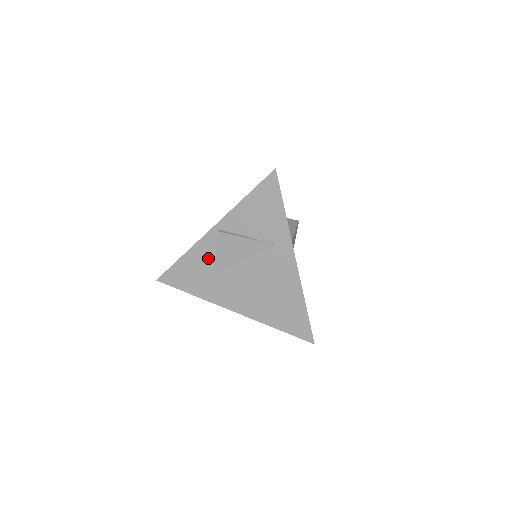
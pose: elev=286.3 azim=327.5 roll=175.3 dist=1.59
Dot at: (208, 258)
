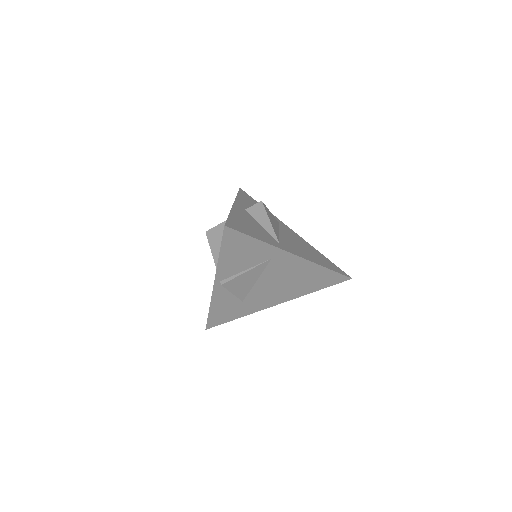
Dot at: (229, 298)
